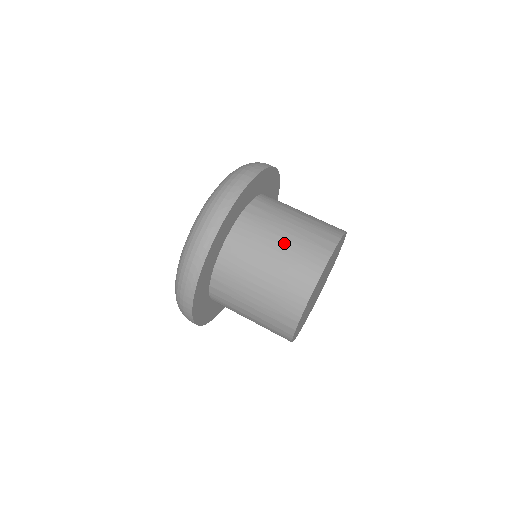
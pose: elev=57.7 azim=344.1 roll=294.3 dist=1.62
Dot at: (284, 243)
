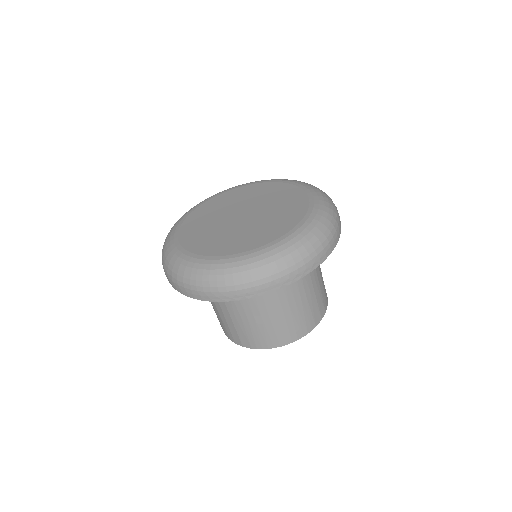
Dot at: (298, 303)
